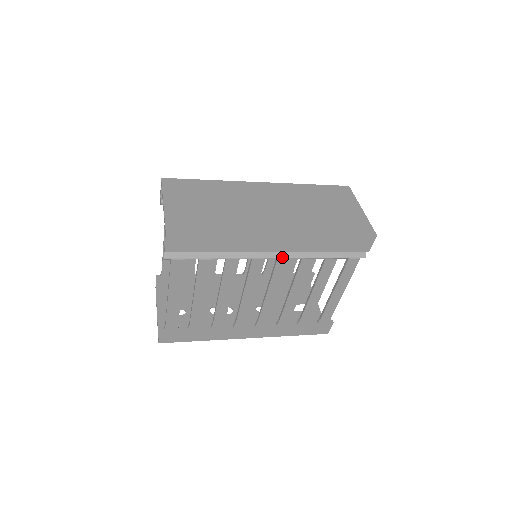
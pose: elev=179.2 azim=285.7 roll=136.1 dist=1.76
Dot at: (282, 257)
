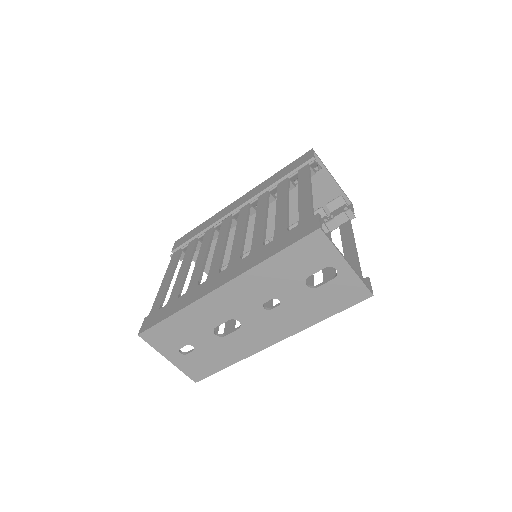
Dot at: occluded
